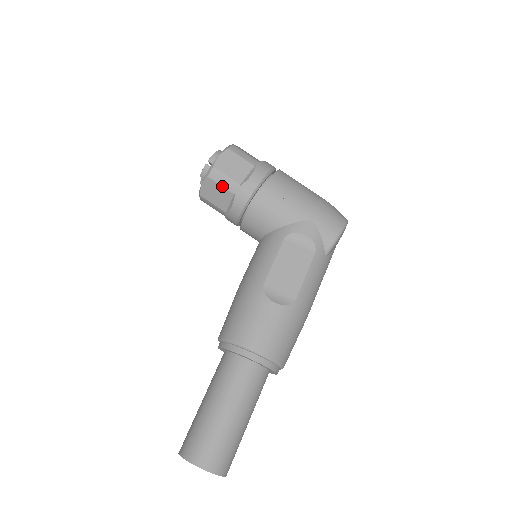
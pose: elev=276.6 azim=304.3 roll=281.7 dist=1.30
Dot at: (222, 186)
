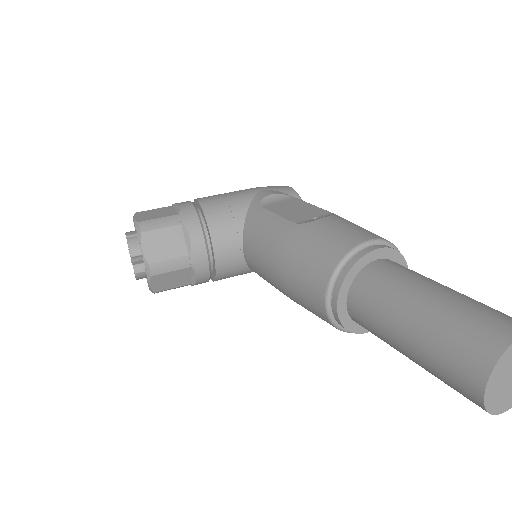
Dot at: (163, 228)
